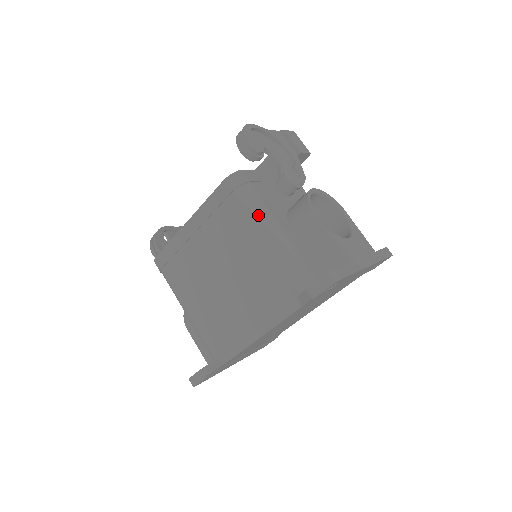
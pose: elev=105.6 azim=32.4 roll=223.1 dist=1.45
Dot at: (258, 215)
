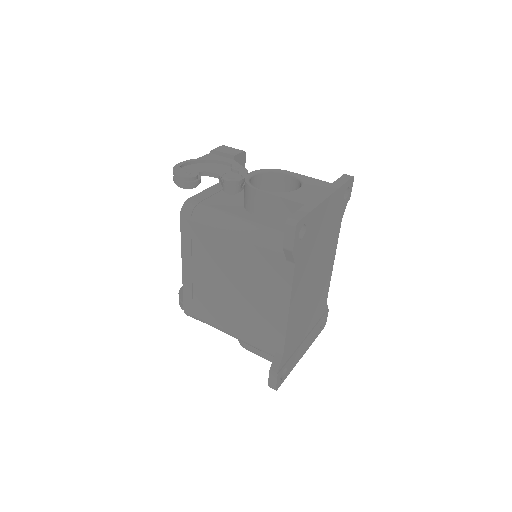
Dot at: (218, 222)
